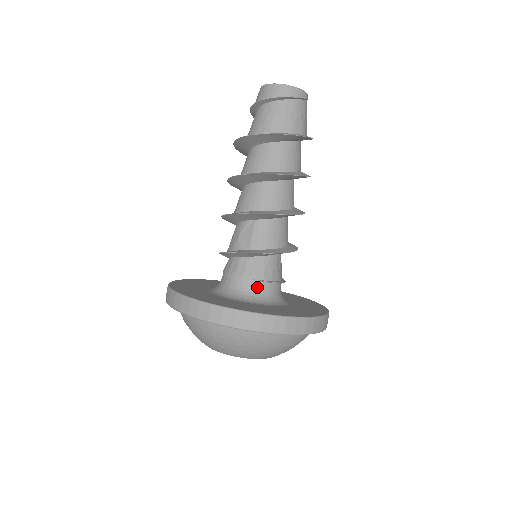
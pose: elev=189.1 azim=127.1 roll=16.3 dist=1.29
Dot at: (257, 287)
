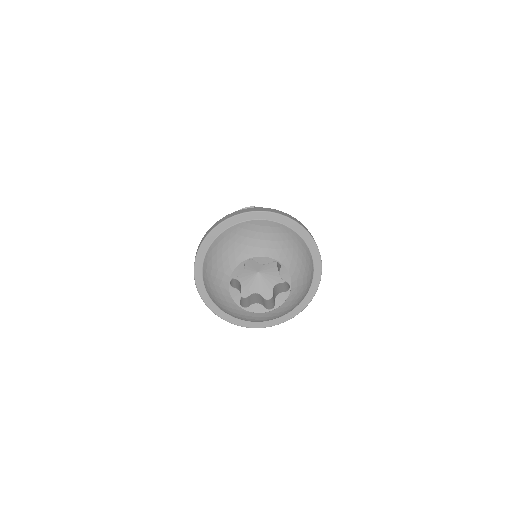
Dot at: occluded
